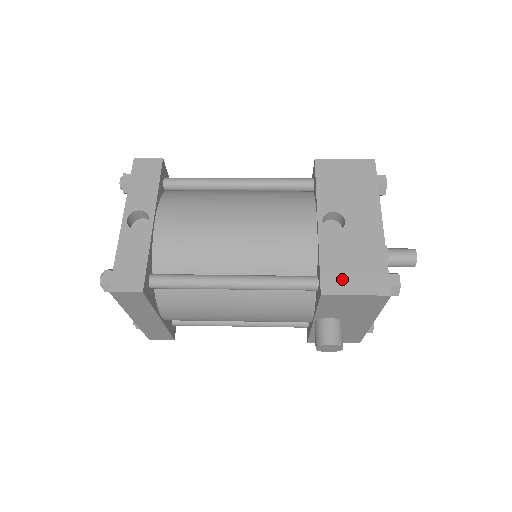
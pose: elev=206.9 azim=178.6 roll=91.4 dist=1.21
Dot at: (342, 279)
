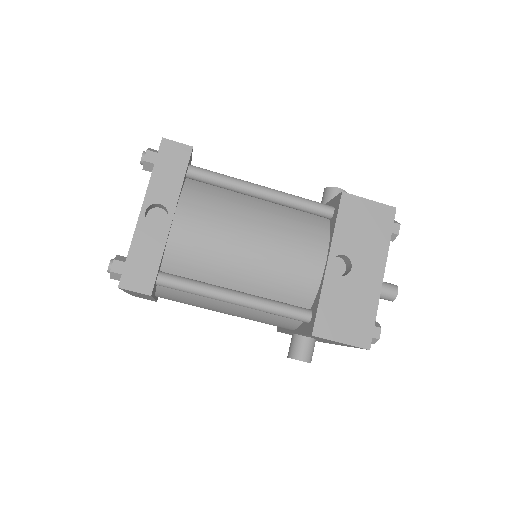
Dot at: (334, 325)
